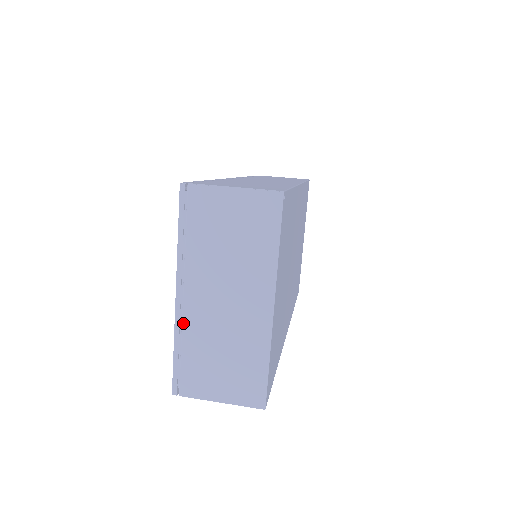
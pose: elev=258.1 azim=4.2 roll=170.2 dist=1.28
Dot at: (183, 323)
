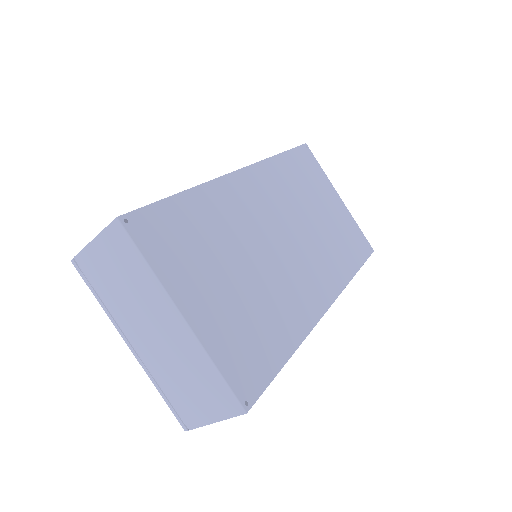
Dot at: (148, 367)
